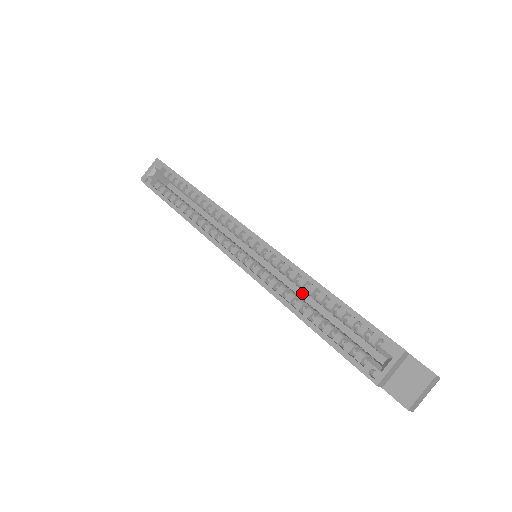
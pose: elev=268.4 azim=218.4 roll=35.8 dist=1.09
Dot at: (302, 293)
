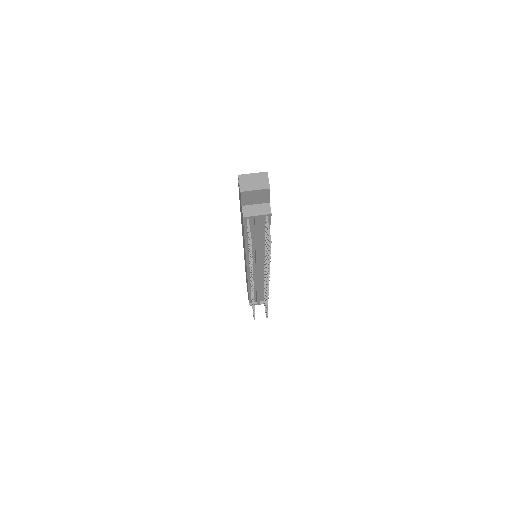
Dot at: occluded
